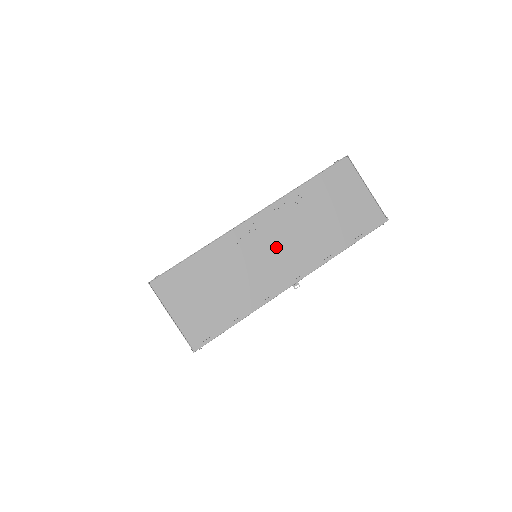
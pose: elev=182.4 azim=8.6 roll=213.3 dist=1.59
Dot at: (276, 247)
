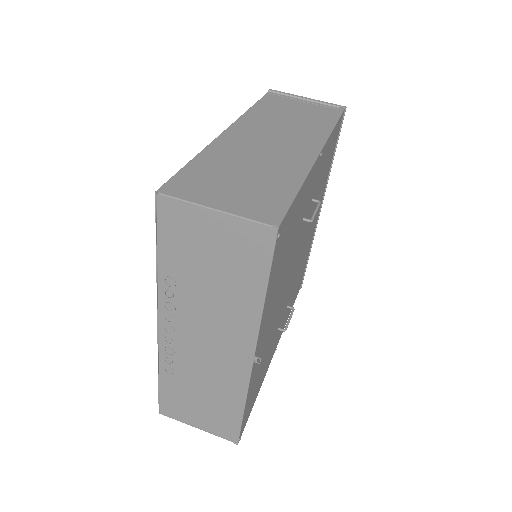
Dot at: (203, 338)
